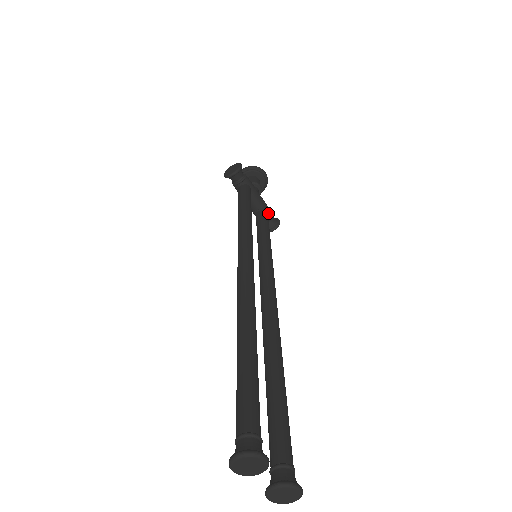
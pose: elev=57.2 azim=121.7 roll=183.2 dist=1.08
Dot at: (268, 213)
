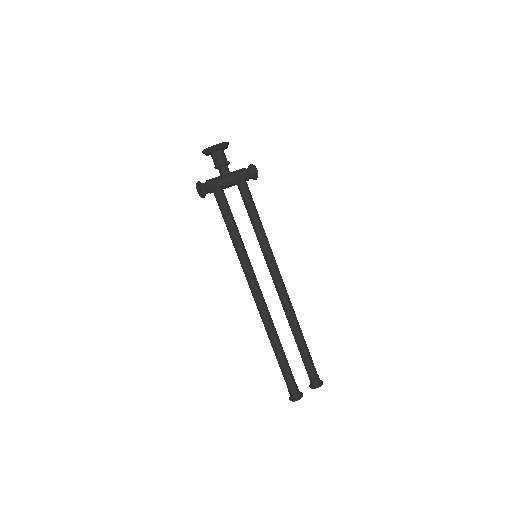
Dot at: (244, 179)
